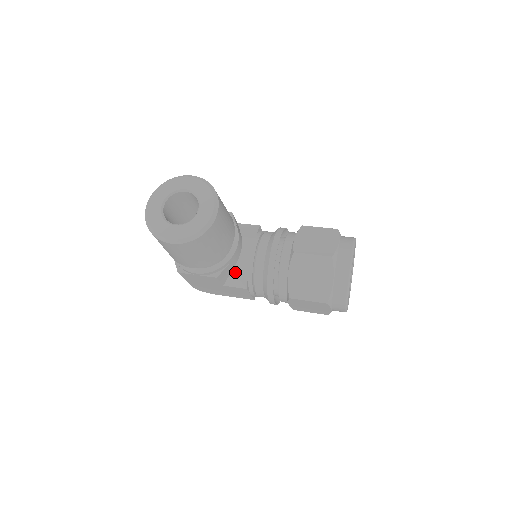
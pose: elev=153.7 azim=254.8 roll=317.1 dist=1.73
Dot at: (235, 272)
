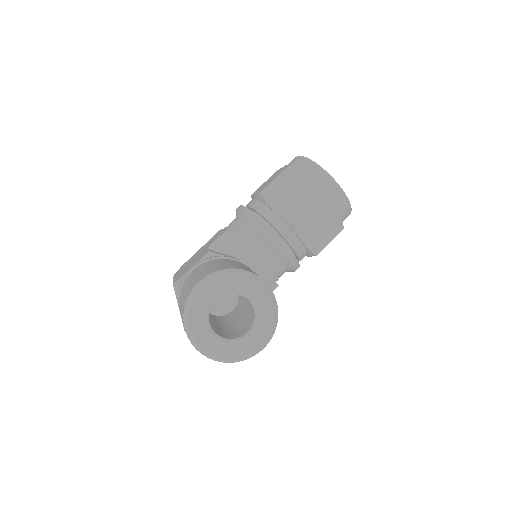
Dot at: occluded
